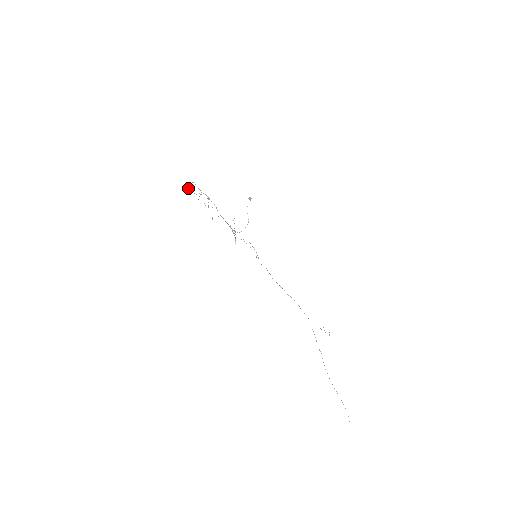
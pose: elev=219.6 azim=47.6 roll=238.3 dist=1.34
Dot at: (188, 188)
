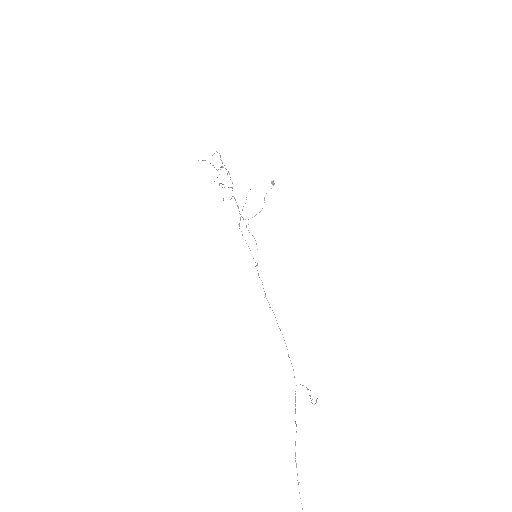
Dot at: occluded
